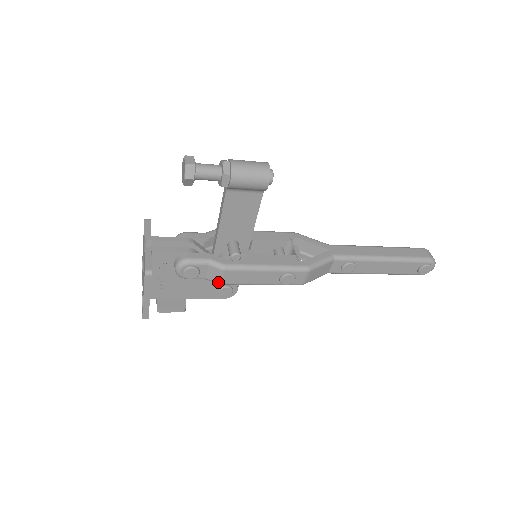
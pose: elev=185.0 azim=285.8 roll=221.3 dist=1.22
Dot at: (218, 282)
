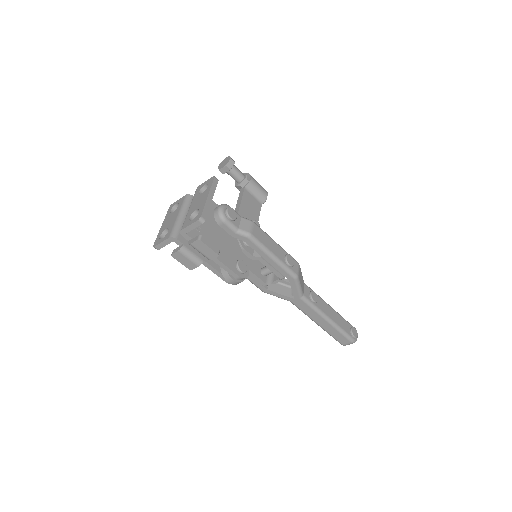
Dot at: (249, 232)
